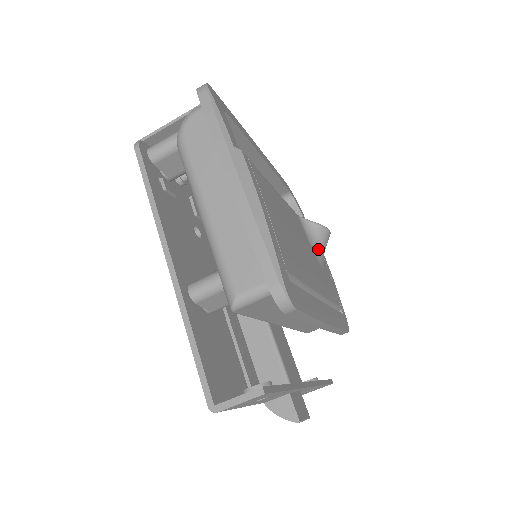
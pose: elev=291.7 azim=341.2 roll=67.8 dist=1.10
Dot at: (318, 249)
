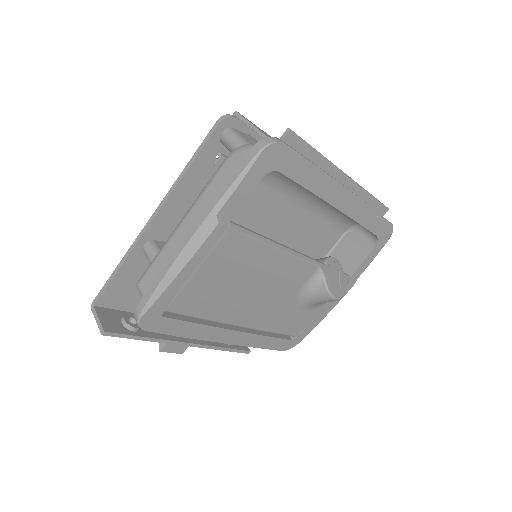
Dot at: (309, 299)
